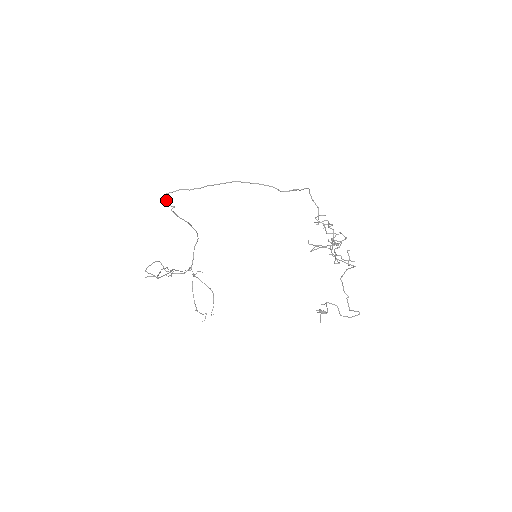
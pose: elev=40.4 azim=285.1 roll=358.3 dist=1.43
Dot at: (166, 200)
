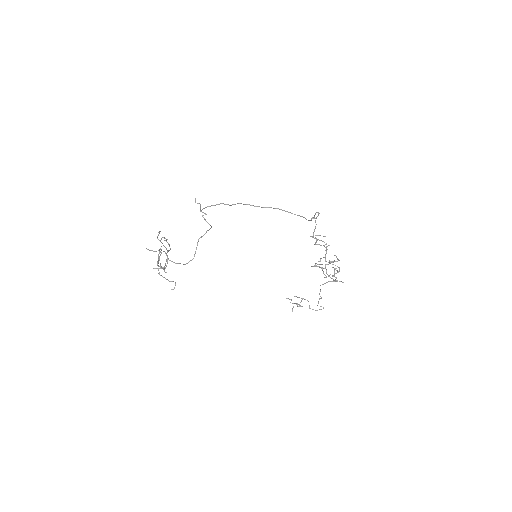
Dot at: occluded
